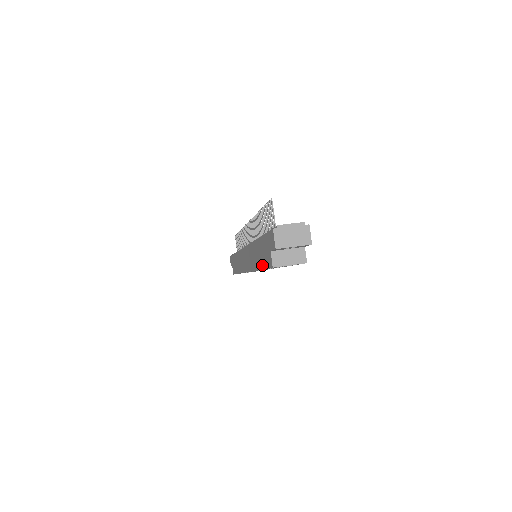
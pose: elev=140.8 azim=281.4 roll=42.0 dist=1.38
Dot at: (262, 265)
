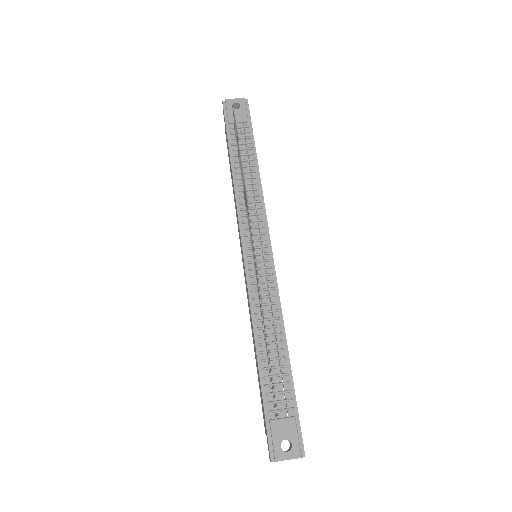
Dot at: (258, 379)
